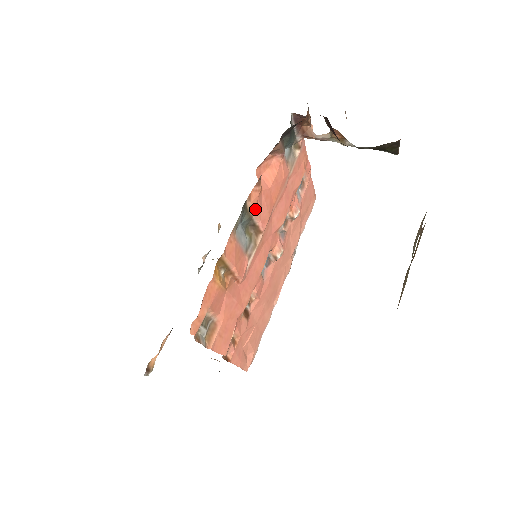
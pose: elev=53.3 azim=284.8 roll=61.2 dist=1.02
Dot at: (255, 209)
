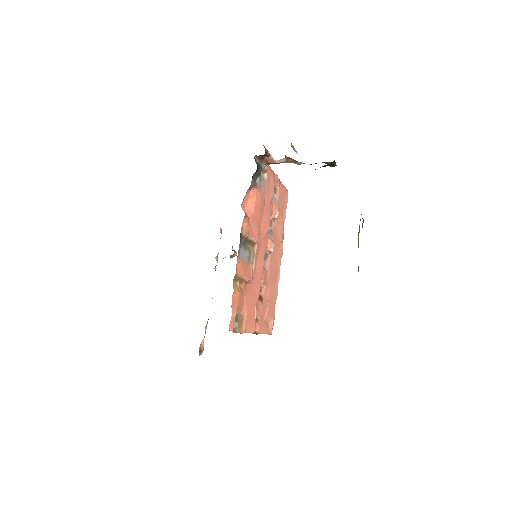
Dot at: (248, 233)
